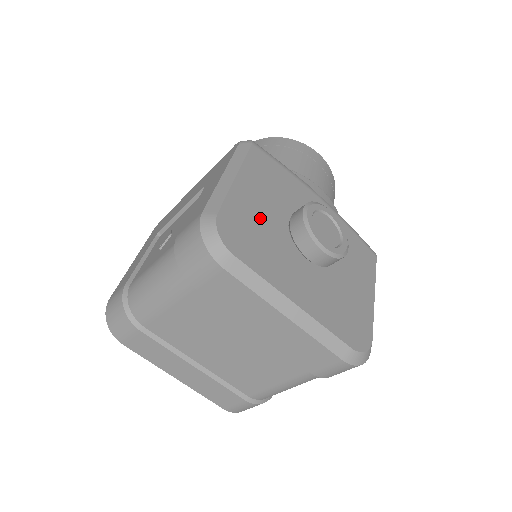
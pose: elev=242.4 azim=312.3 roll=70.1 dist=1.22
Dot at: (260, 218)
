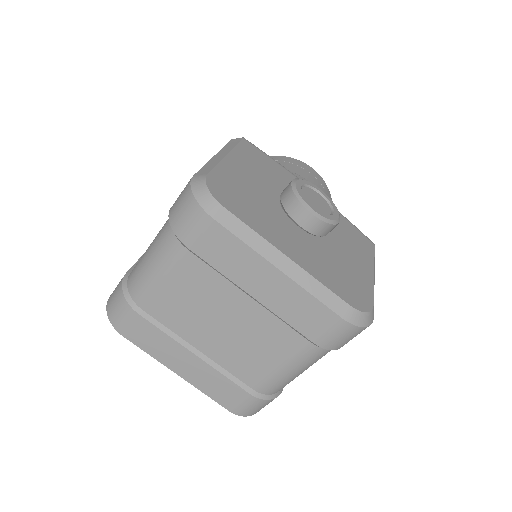
Dot at: (250, 188)
